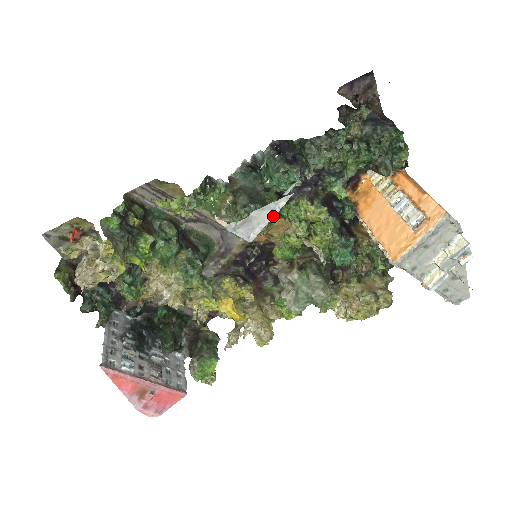
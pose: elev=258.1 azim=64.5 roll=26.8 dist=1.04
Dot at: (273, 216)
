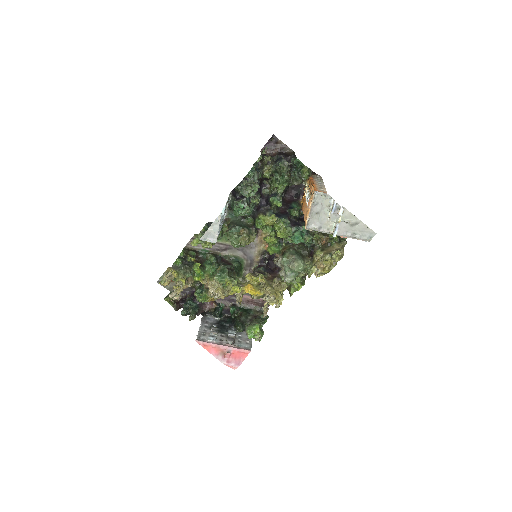
Dot at: occluded
